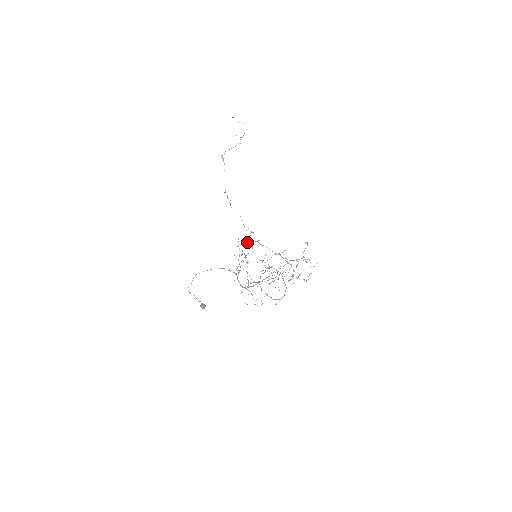
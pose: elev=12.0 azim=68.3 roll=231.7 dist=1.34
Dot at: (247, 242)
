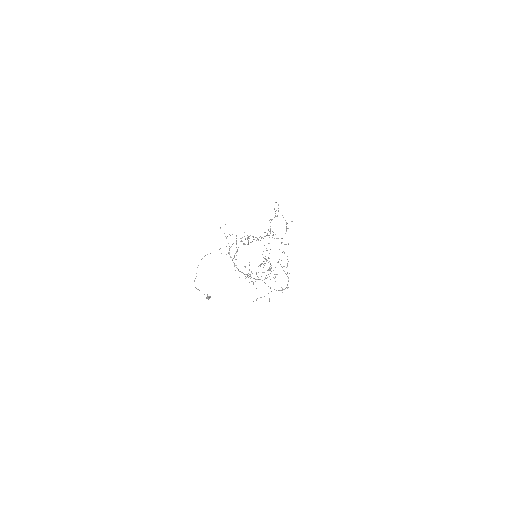
Dot at: (241, 238)
